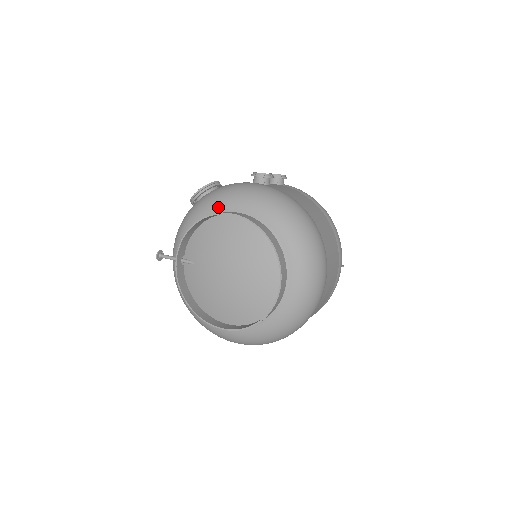
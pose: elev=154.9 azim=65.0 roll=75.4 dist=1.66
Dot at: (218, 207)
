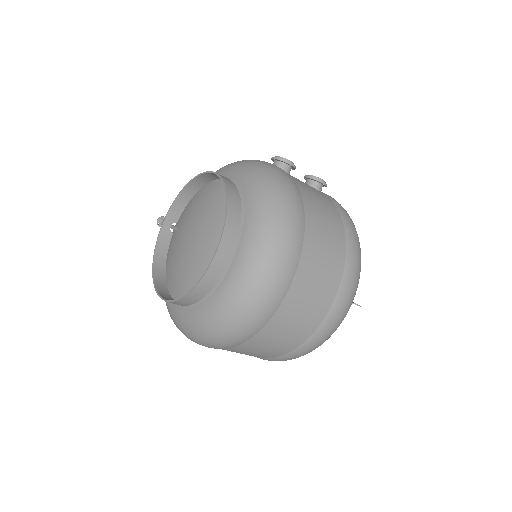
Dot at: occluded
